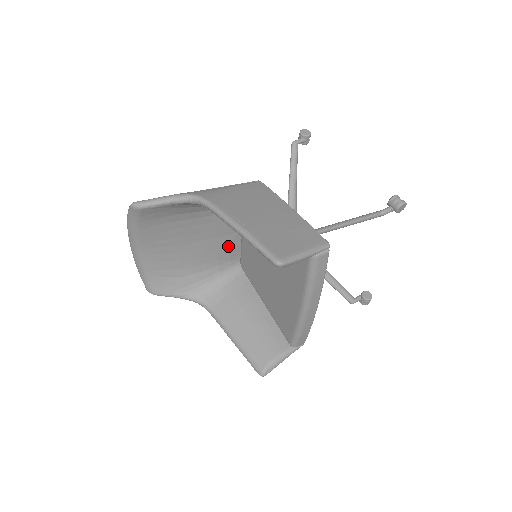
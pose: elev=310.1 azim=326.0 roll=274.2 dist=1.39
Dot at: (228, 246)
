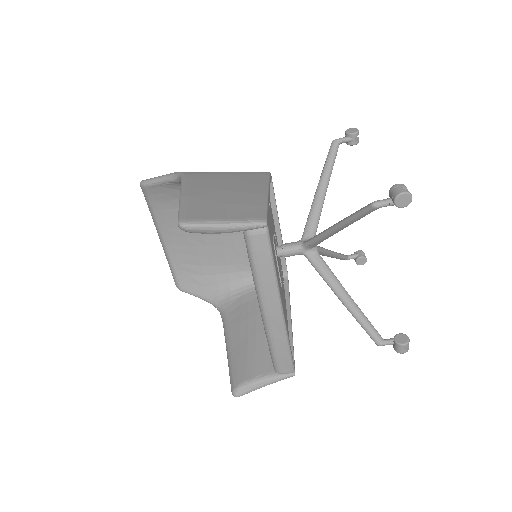
Dot at: occluded
